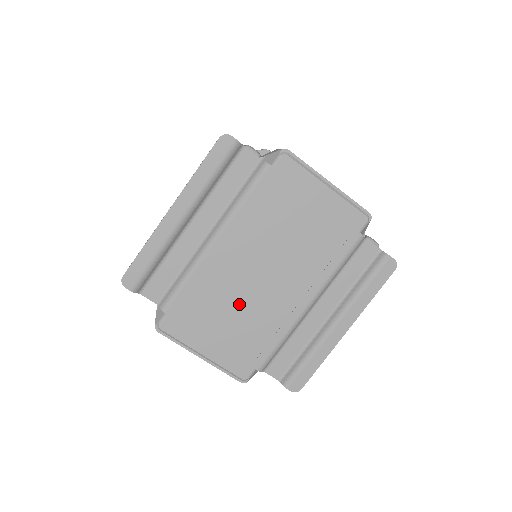
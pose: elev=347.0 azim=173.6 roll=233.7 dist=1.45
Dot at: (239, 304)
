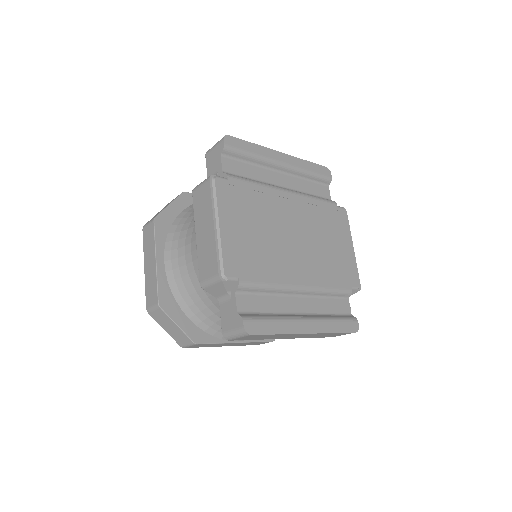
Dot at: (268, 232)
